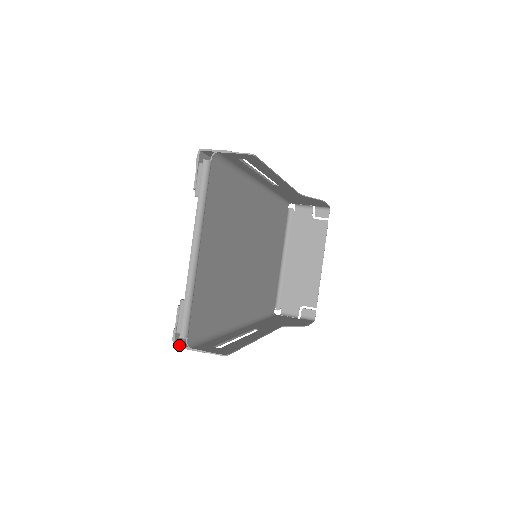
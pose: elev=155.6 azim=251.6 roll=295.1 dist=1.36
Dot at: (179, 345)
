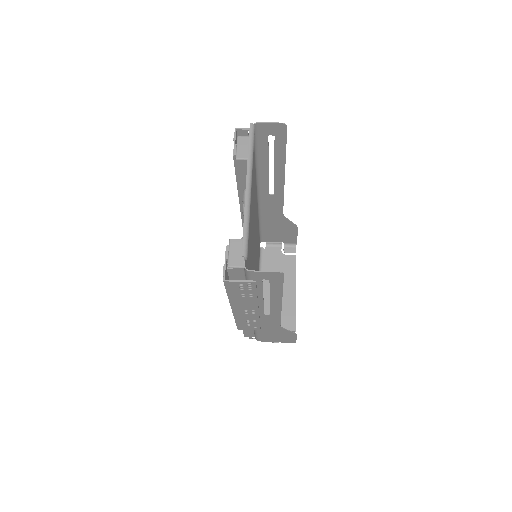
Dot at: (230, 280)
